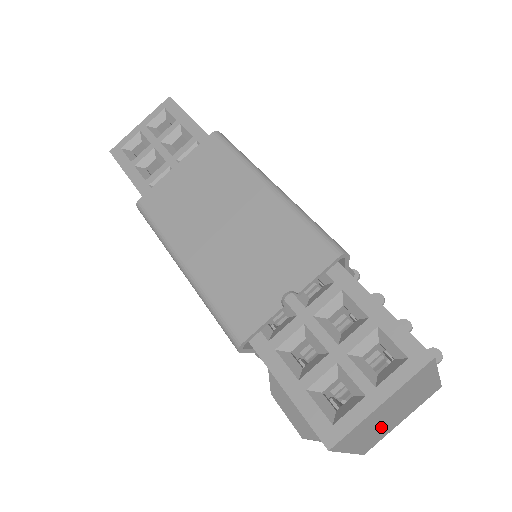
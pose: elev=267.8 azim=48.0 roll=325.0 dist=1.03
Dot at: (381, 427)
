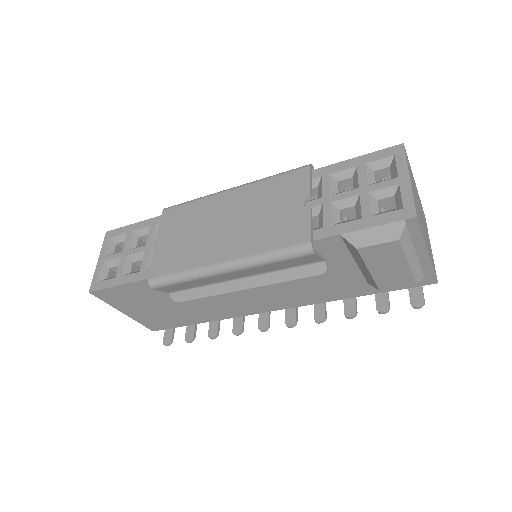
Dot at: (425, 233)
